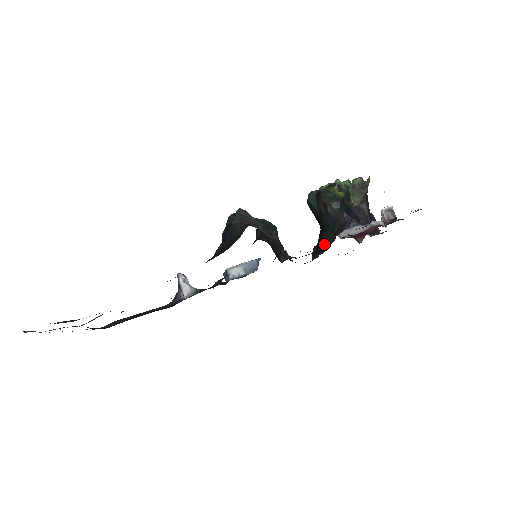
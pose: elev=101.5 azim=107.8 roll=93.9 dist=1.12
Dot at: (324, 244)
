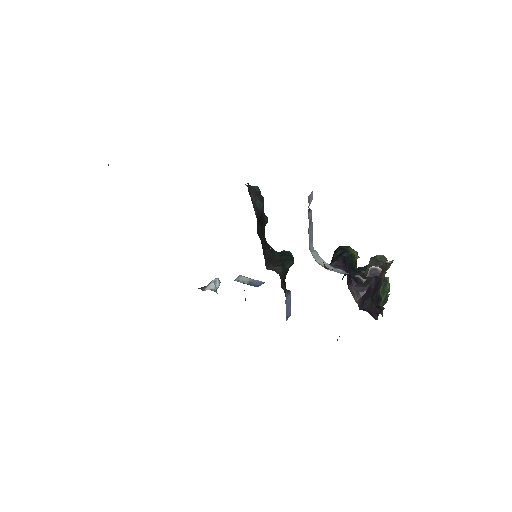
Dot at: occluded
